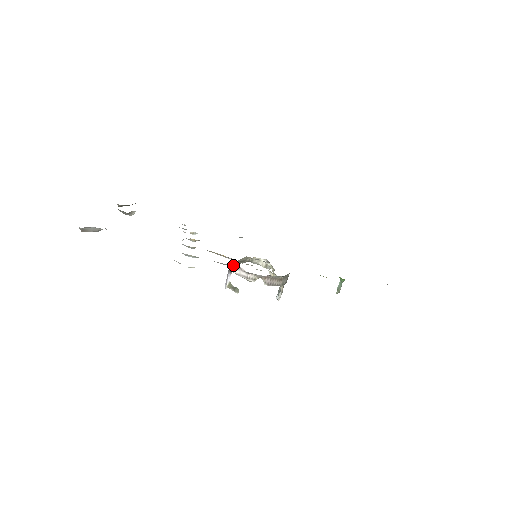
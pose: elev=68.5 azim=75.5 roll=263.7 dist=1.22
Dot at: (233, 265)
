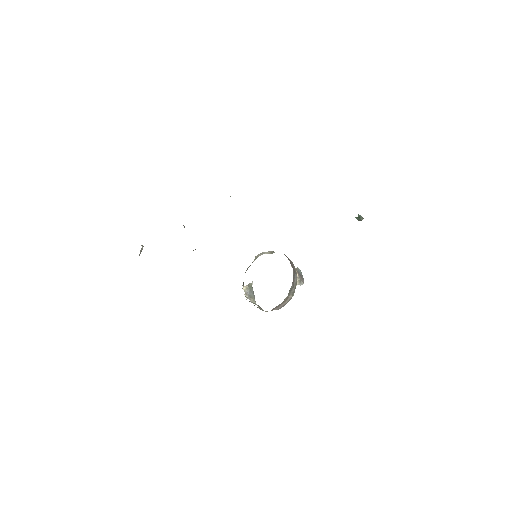
Dot at: occluded
